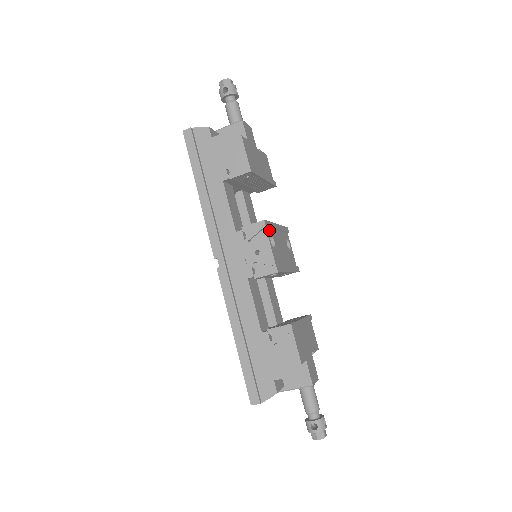
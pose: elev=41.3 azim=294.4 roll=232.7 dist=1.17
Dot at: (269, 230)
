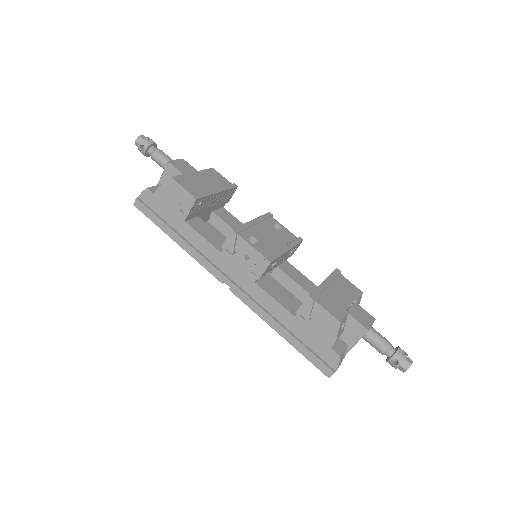
Dot at: (244, 233)
